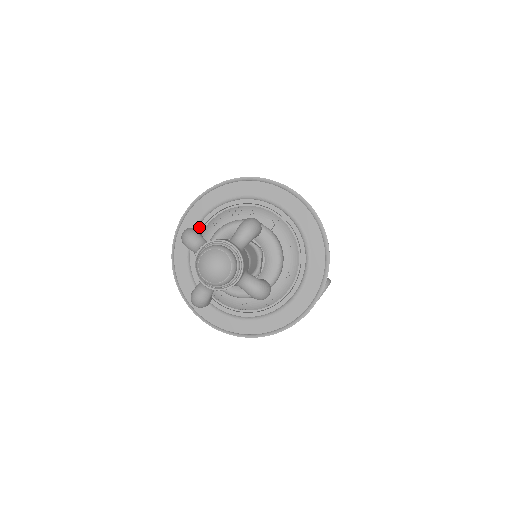
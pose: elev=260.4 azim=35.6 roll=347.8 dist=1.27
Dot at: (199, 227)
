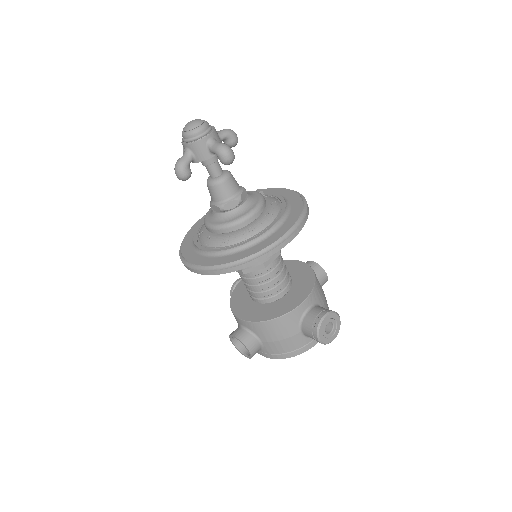
Dot at: occluded
